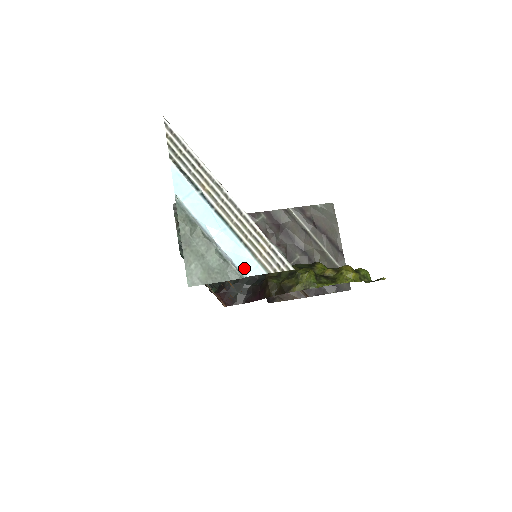
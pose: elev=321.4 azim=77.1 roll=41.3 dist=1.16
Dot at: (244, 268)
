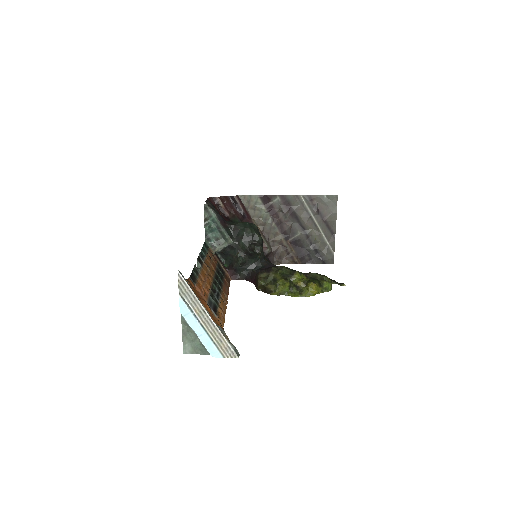
Dot at: (212, 353)
